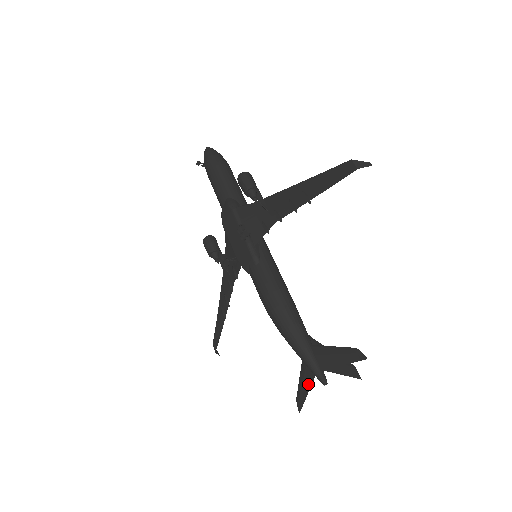
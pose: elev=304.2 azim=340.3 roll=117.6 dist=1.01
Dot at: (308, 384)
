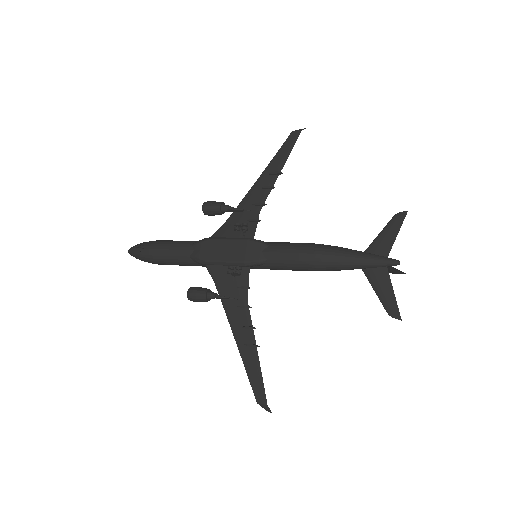
Dot at: (387, 283)
